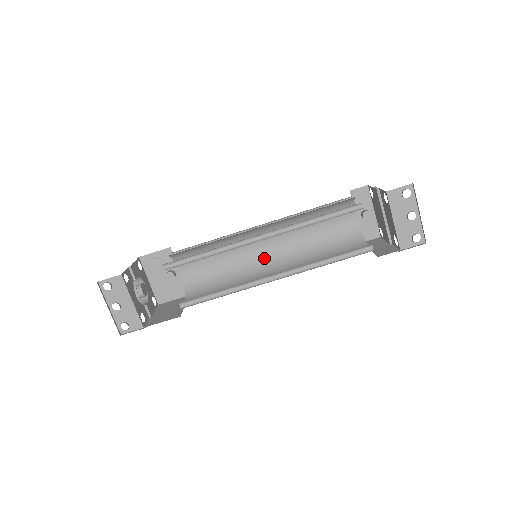
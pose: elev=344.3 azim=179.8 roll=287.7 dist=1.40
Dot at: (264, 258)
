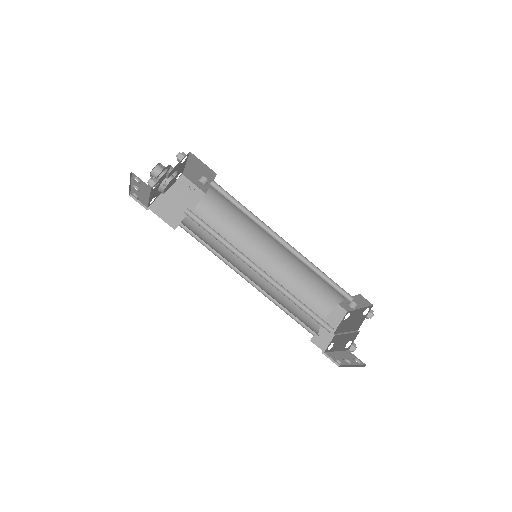
Dot at: (269, 245)
